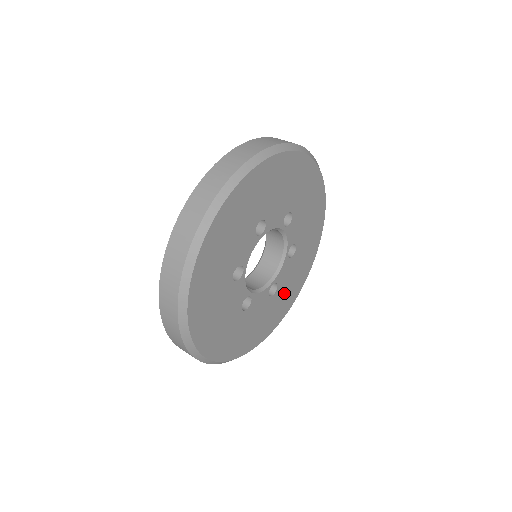
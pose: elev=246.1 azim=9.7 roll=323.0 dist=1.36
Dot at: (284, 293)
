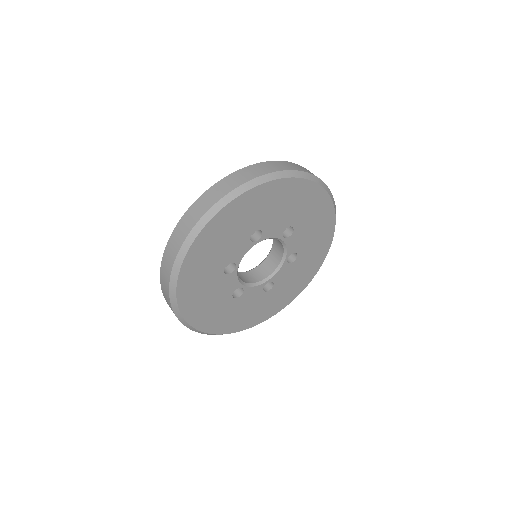
Dot at: (281, 291)
